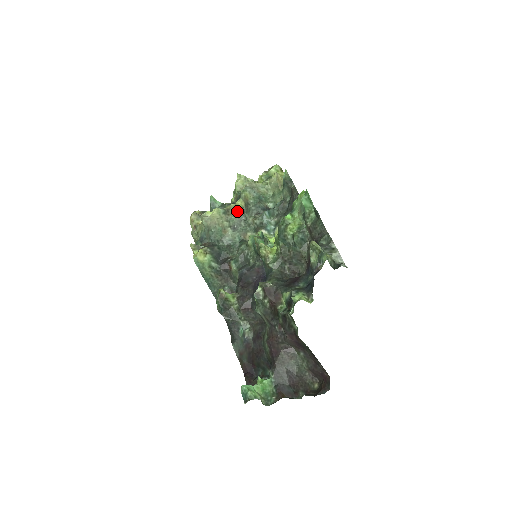
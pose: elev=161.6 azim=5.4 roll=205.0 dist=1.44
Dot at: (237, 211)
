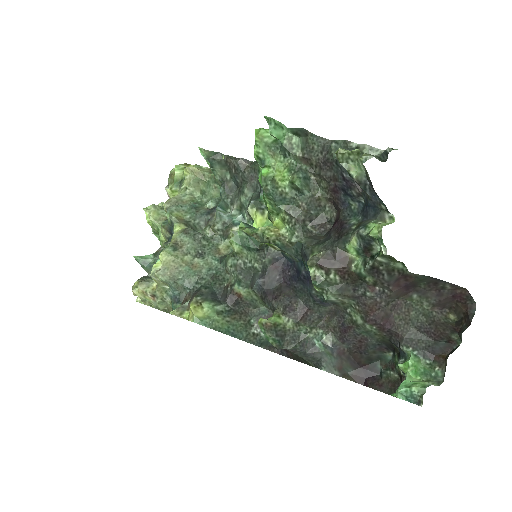
Dot at: (186, 235)
